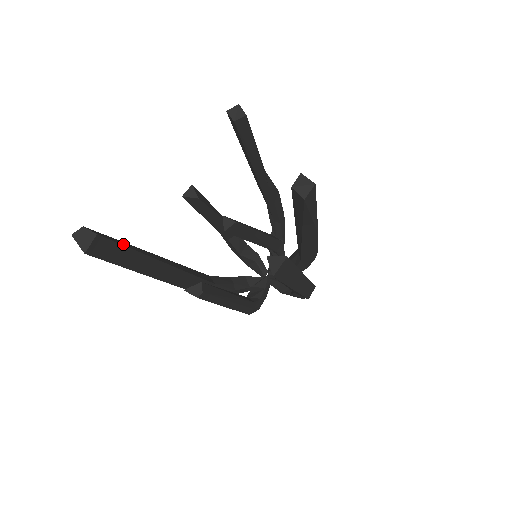
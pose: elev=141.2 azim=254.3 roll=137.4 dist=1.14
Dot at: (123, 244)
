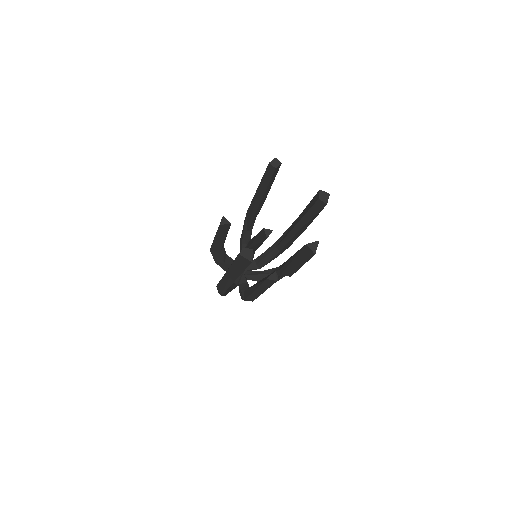
Dot at: occluded
